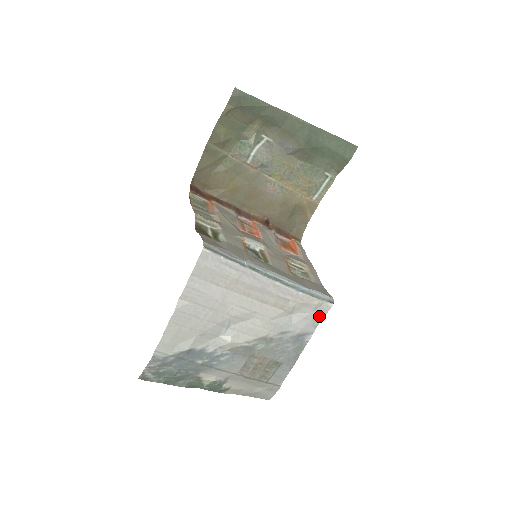
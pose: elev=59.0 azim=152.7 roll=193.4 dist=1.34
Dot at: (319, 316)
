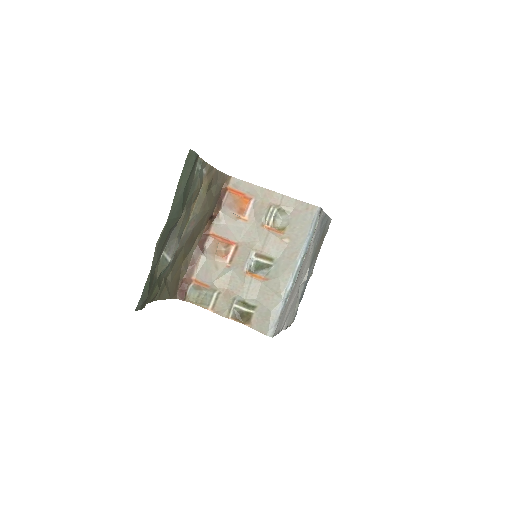
Dot at: (321, 215)
